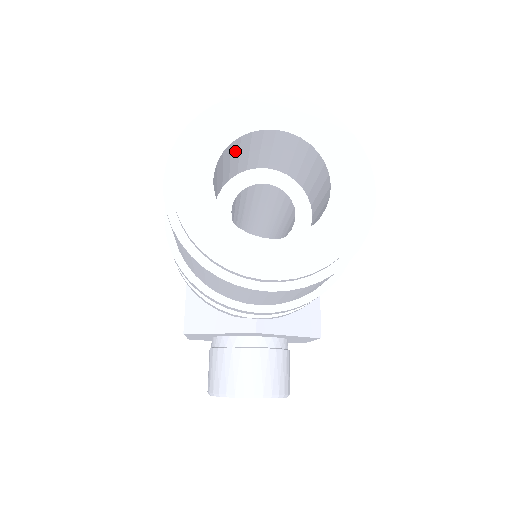
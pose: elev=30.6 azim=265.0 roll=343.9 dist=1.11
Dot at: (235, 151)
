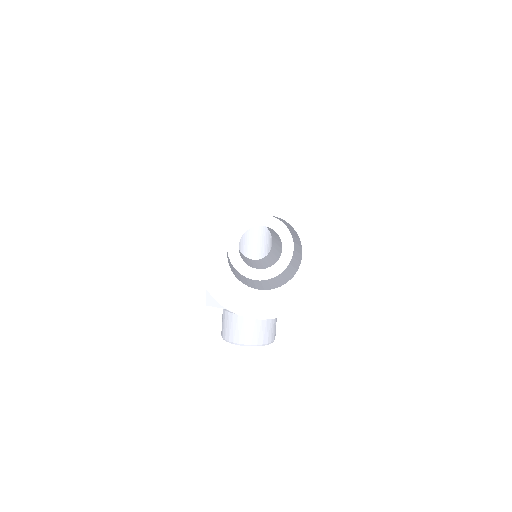
Dot at: occluded
